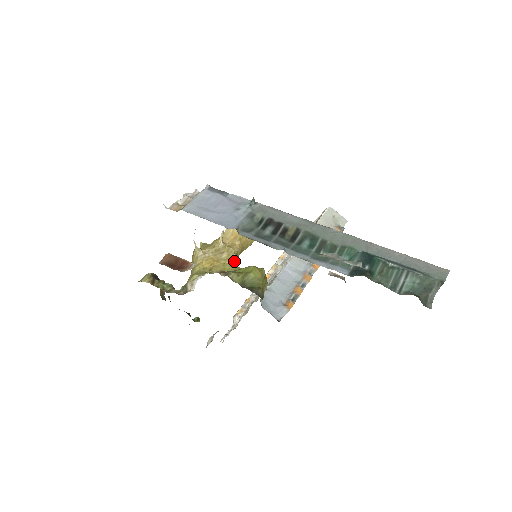
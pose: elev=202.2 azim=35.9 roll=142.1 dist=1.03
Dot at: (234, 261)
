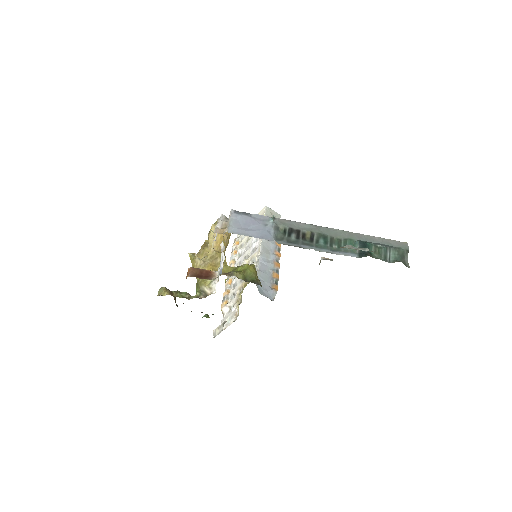
Dot at: (226, 263)
